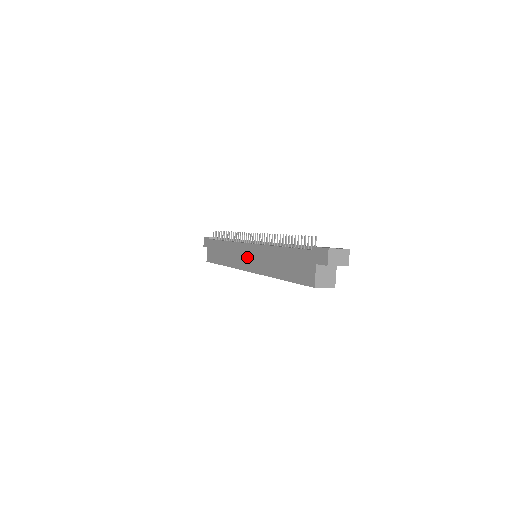
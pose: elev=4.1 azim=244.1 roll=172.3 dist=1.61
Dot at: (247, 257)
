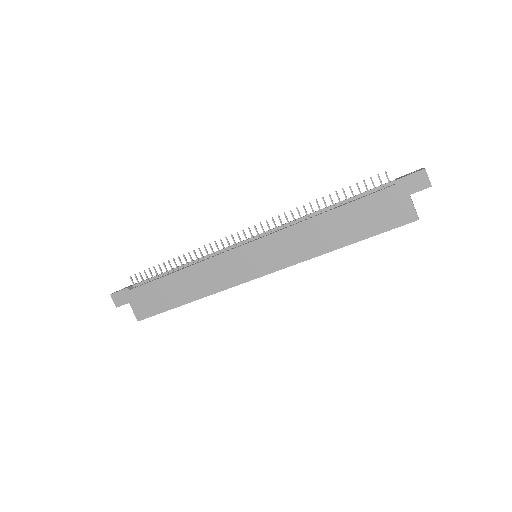
Dot at: (252, 261)
